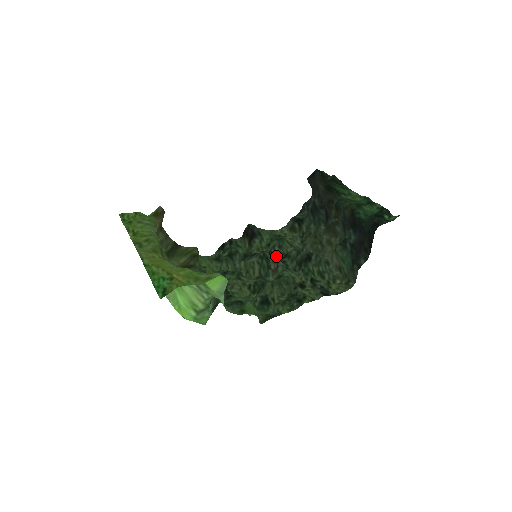
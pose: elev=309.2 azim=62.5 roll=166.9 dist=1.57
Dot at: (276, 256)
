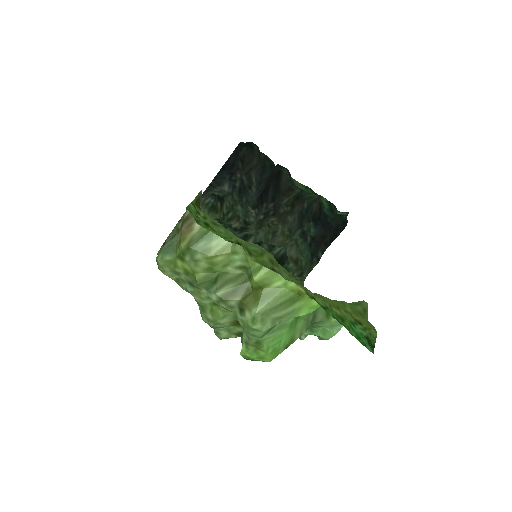
Dot at: occluded
